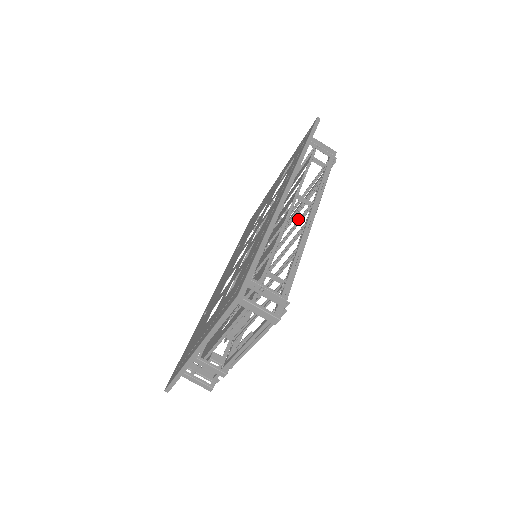
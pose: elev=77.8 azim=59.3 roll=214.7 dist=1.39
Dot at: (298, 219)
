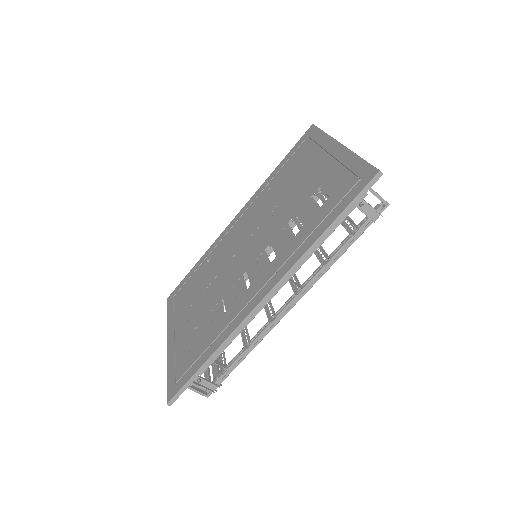
Dot at: occluded
